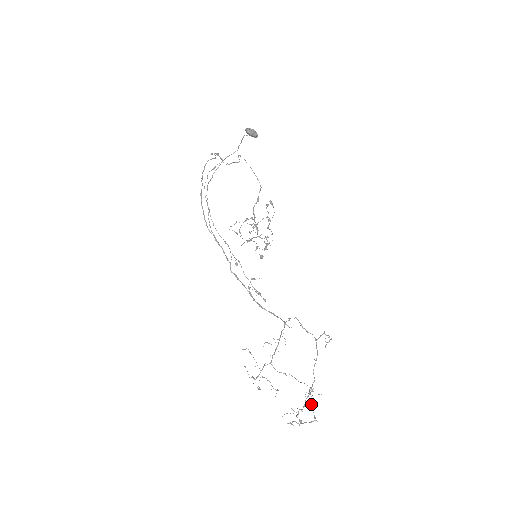
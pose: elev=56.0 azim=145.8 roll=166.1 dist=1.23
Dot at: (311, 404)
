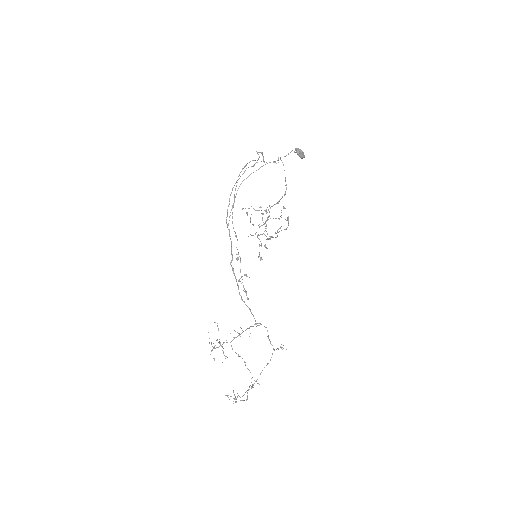
Dot at: occluded
